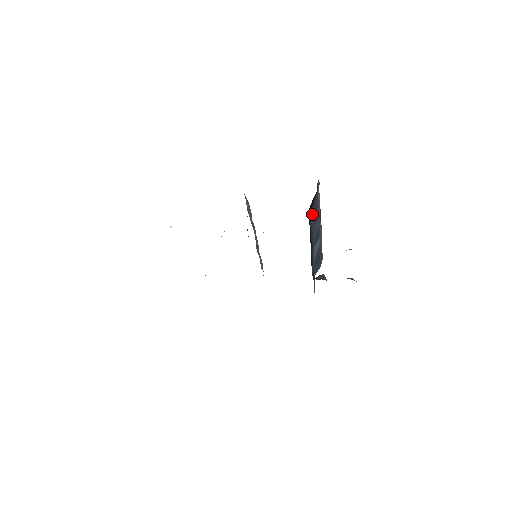
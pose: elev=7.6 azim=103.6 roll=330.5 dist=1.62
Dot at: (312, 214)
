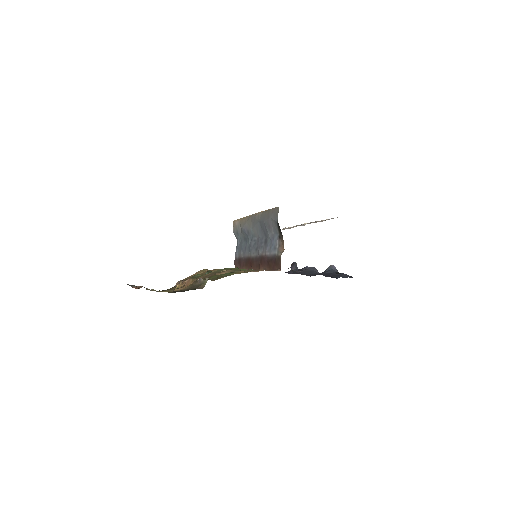
Dot at: occluded
